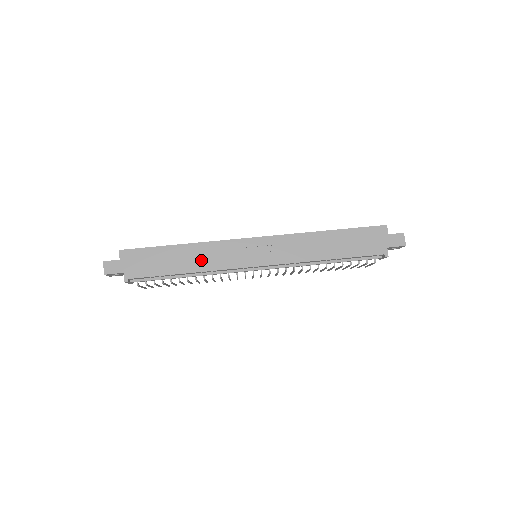
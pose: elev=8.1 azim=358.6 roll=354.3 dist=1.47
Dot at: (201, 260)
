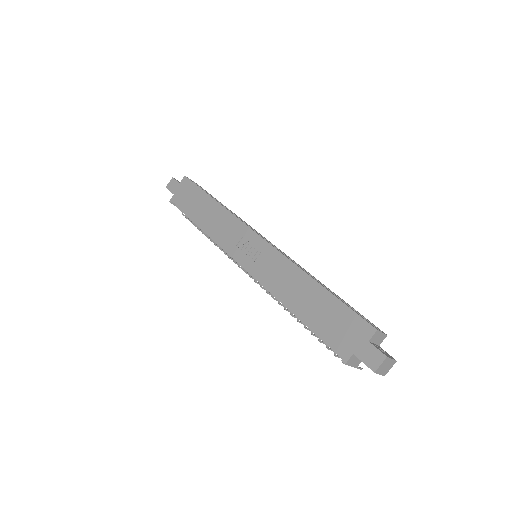
Dot at: (214, 223)
